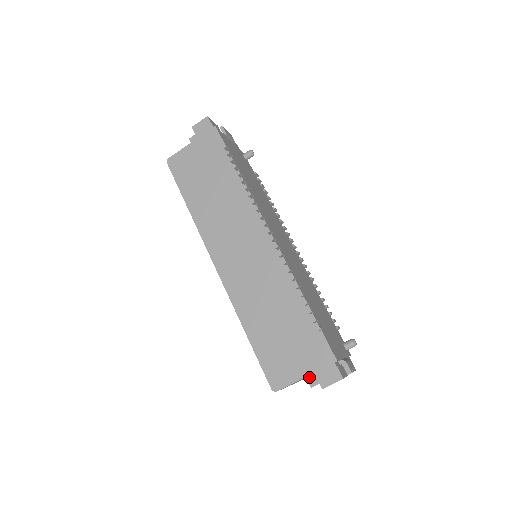
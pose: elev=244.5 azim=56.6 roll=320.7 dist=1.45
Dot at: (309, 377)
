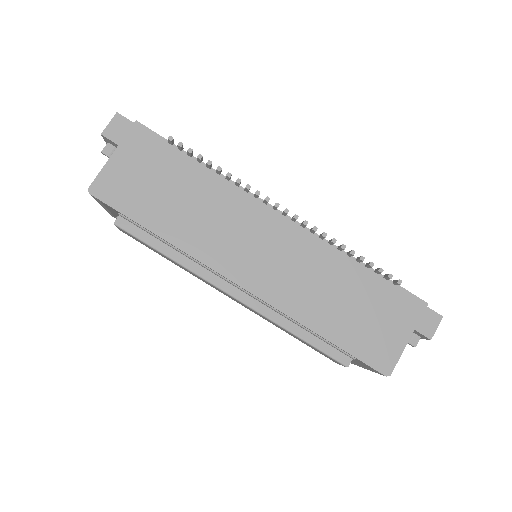
Dot at: occluded
